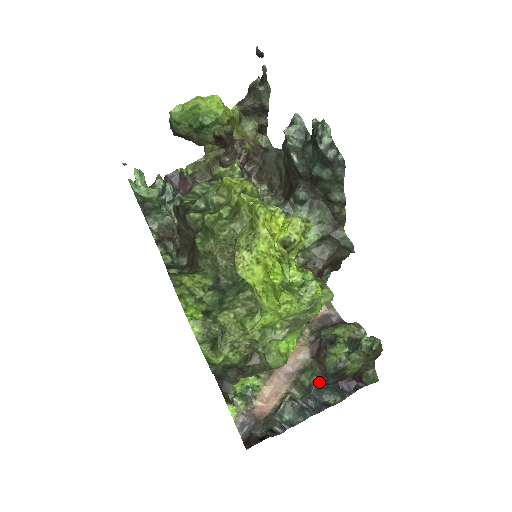
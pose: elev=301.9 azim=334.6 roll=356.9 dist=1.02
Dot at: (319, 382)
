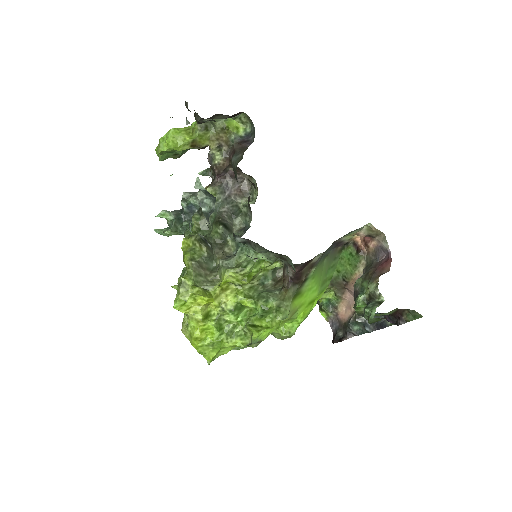
Dot at: occluded
